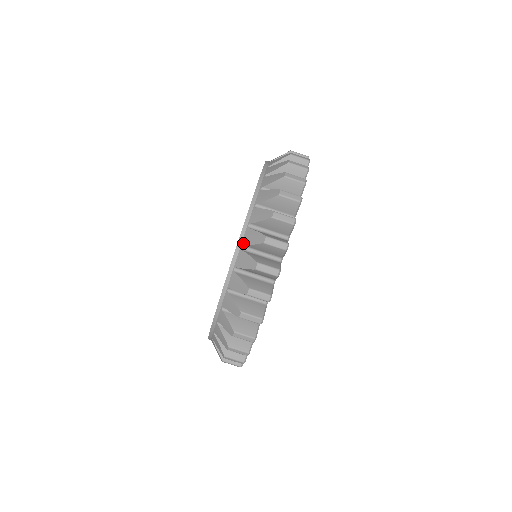
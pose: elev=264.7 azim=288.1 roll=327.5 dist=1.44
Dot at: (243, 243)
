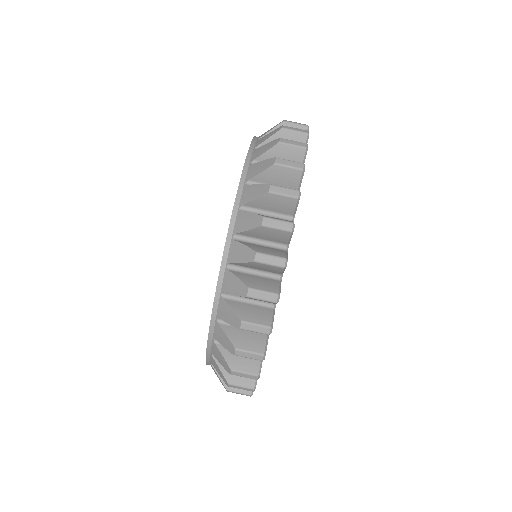
Dot at: (218, 315)
